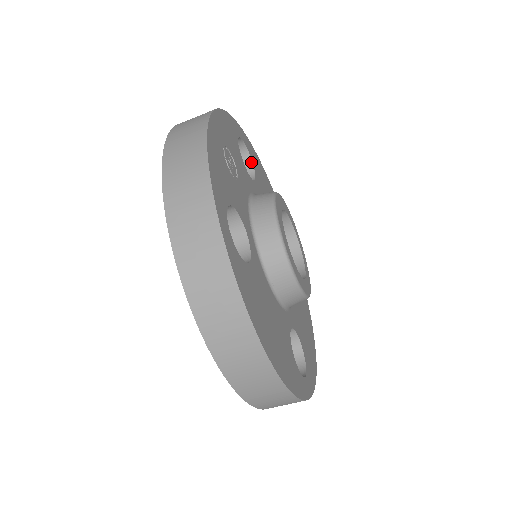
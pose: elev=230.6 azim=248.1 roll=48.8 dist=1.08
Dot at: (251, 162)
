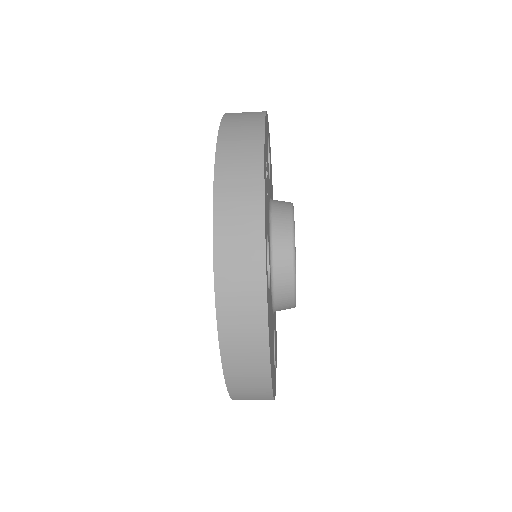
Dot at: (268, 157)
